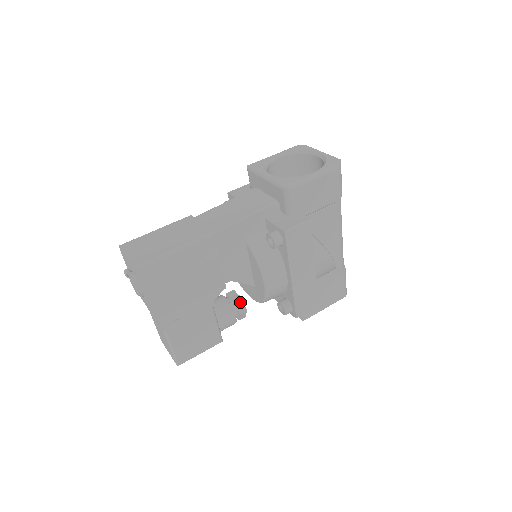
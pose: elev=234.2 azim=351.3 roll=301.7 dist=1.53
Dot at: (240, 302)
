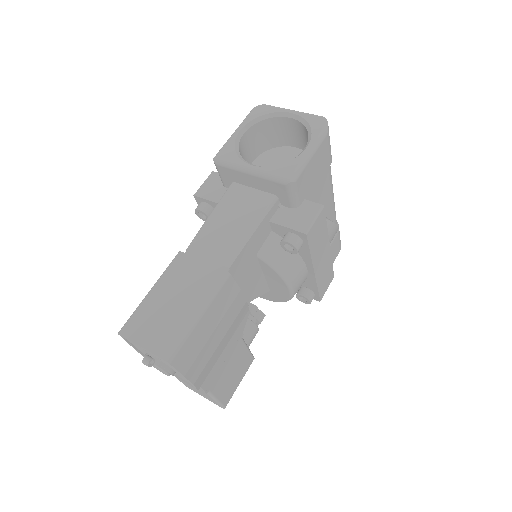
Dot at: (256, 310)
